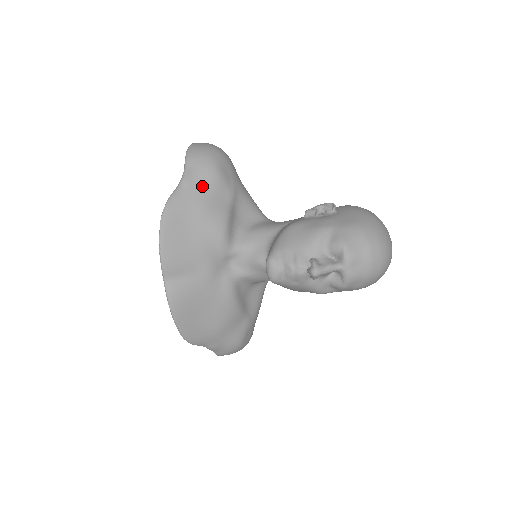
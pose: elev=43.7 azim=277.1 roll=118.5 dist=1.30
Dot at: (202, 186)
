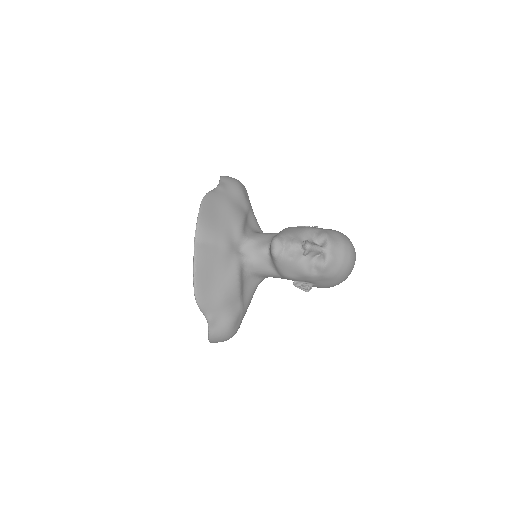
Dot at: (231, 193)
